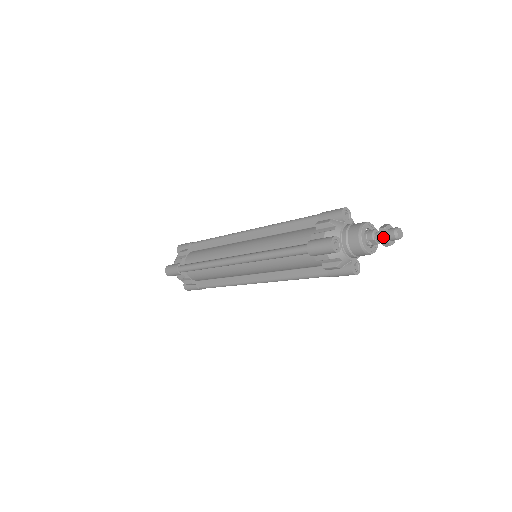
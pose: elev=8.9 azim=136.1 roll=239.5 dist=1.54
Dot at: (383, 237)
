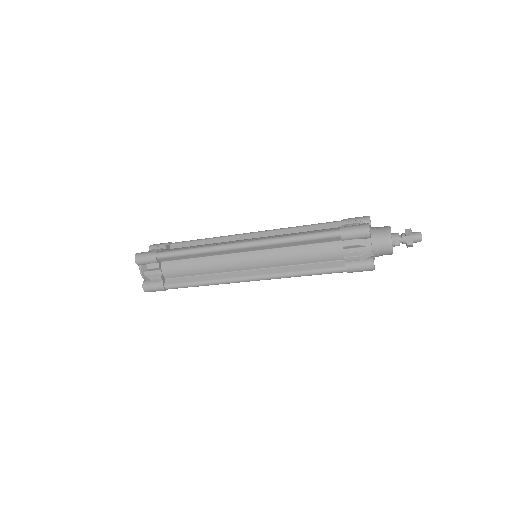
Dot at: (410, 234)
